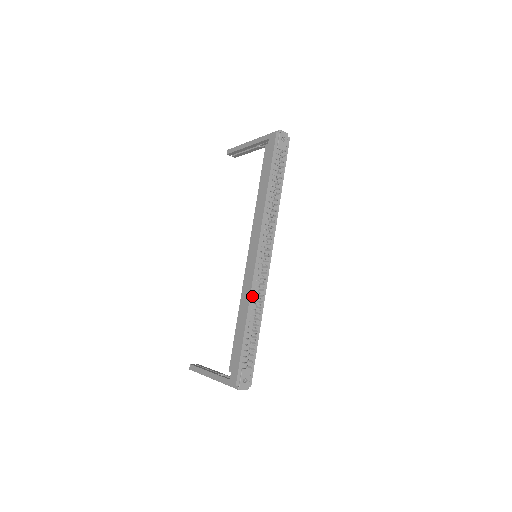
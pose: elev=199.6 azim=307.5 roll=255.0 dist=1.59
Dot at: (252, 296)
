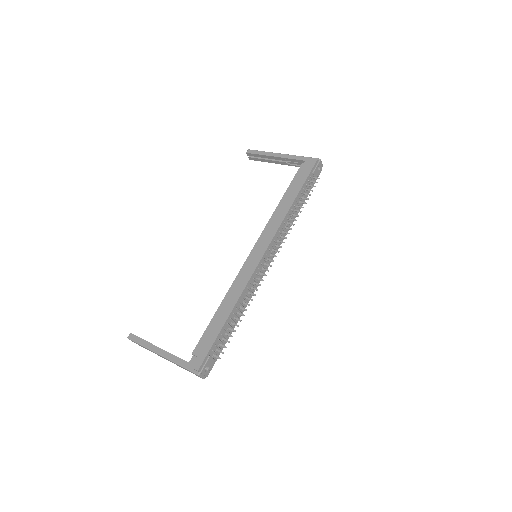
Dot at: (245, 291)
